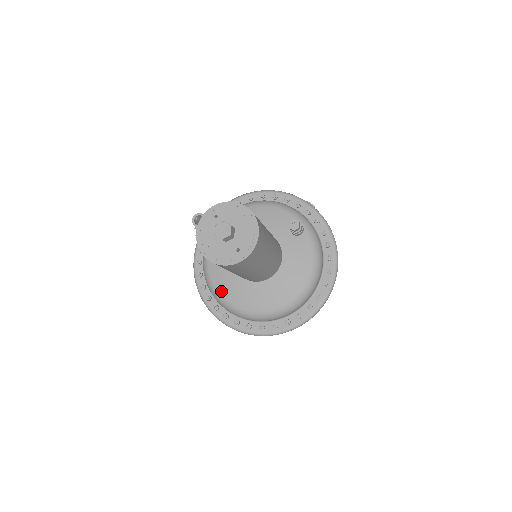
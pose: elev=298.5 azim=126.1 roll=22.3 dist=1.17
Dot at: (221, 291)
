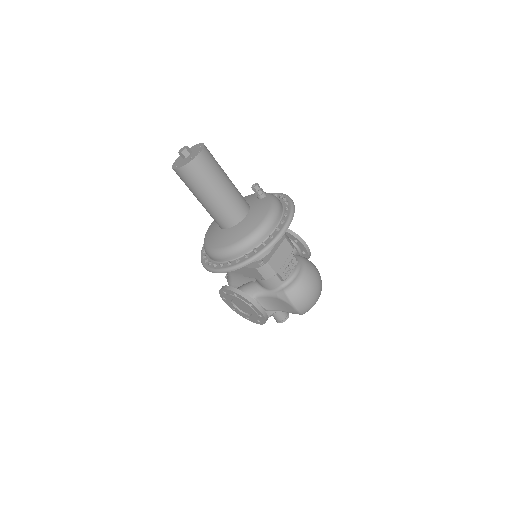
Dot at: (210, 244)
